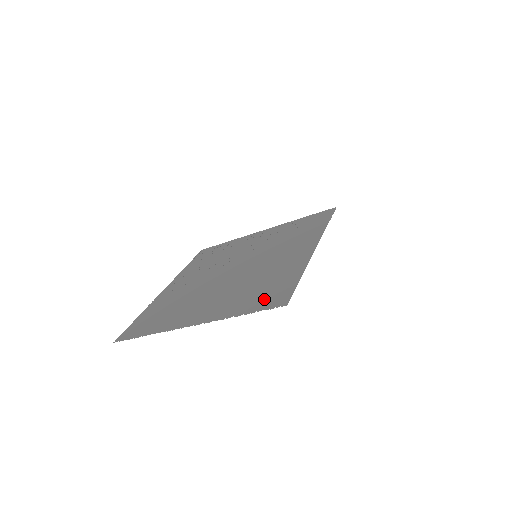
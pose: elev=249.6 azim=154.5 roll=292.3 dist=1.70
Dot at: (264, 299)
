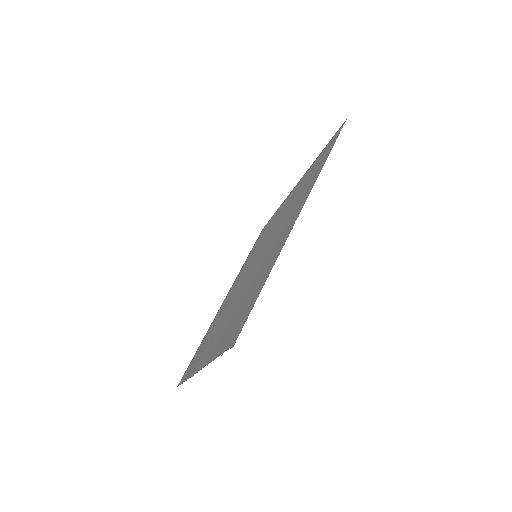
Dot at: (324, 155)
